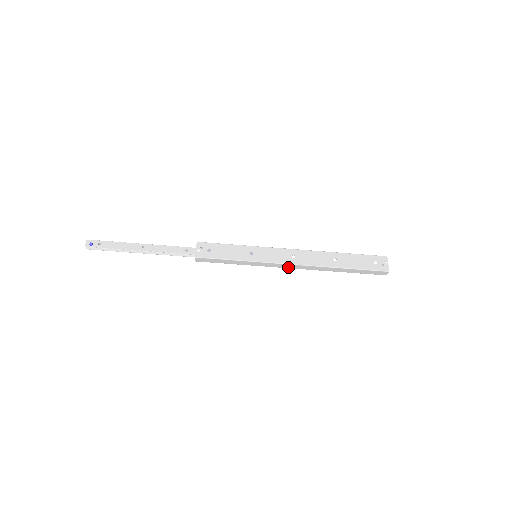
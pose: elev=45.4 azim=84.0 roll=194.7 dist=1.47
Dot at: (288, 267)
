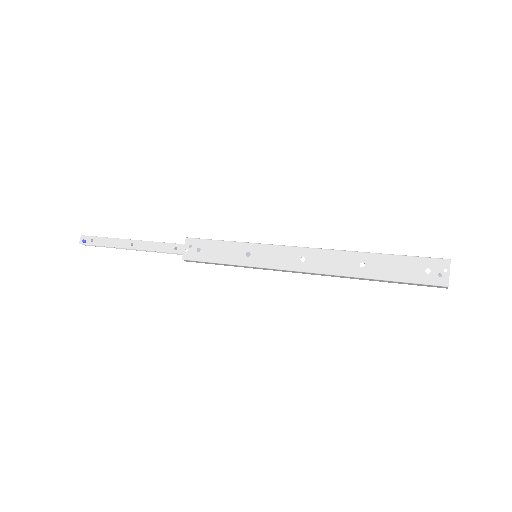
Dot at: (297, 272)
